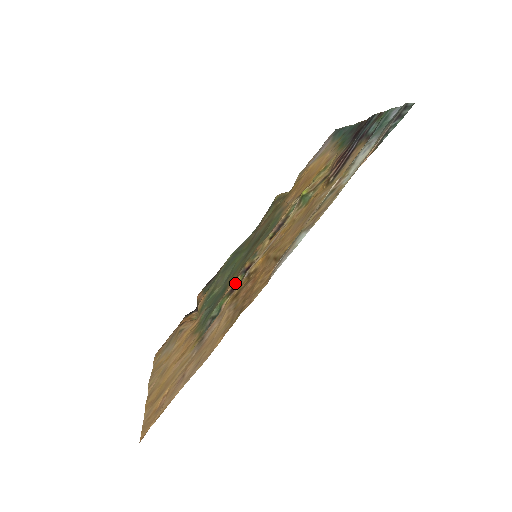
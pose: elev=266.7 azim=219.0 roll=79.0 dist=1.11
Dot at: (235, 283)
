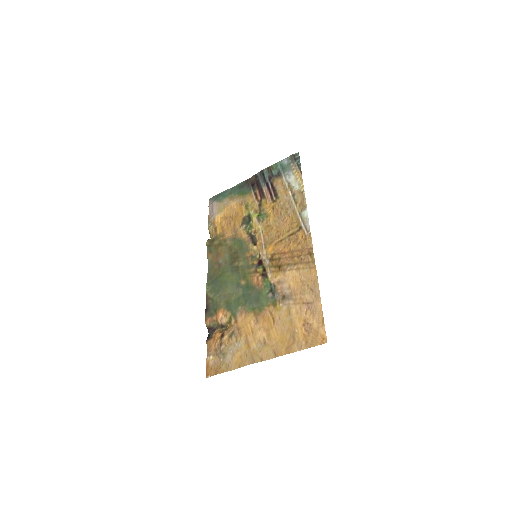
Dot at: (260, 273)
